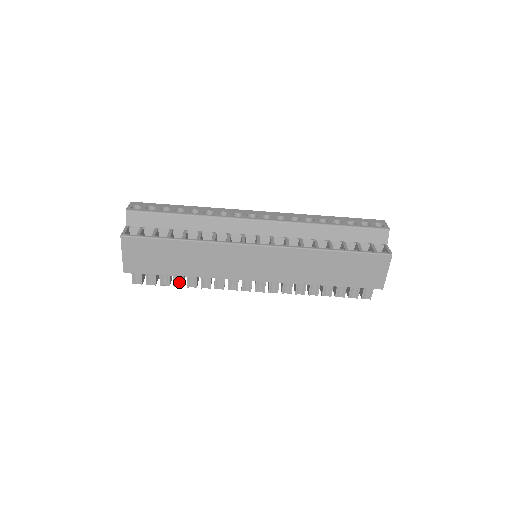
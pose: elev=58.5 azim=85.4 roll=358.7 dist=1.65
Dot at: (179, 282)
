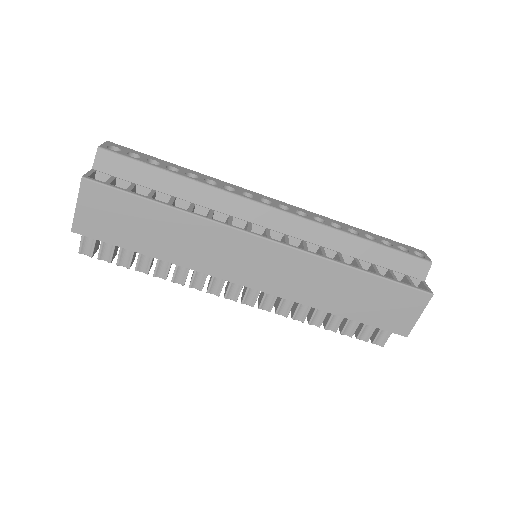
Dot at: (144, 266)
